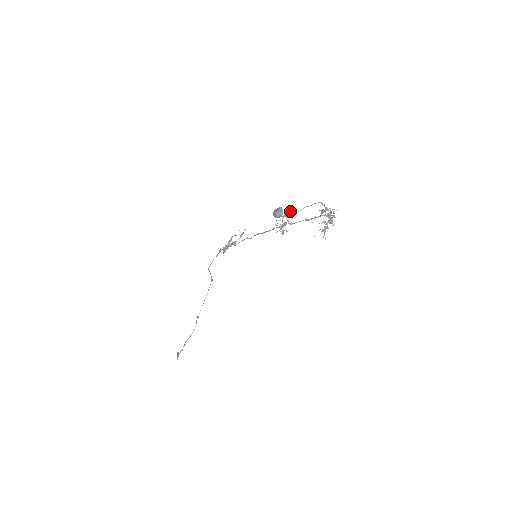
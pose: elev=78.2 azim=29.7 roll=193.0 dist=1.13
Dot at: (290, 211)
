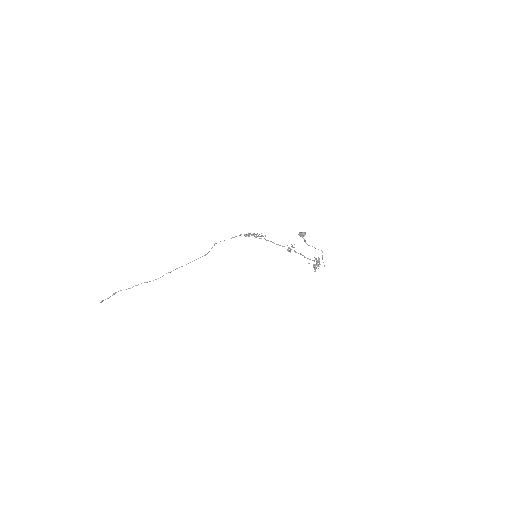
Dot at: (305, 241)
